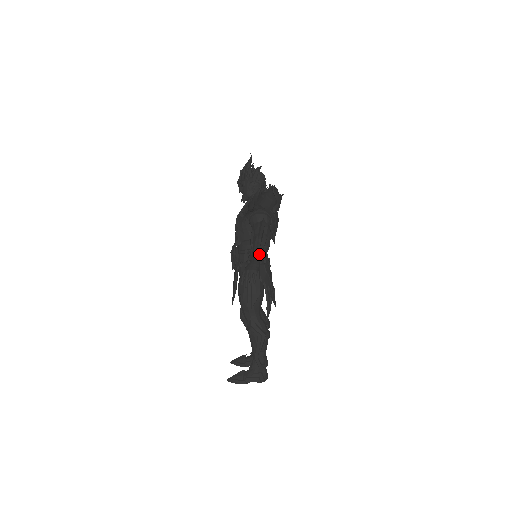
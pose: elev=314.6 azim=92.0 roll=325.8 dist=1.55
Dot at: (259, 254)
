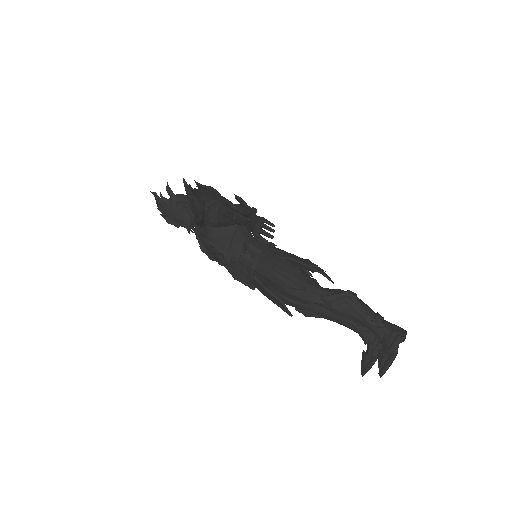
Dot at: occluded
